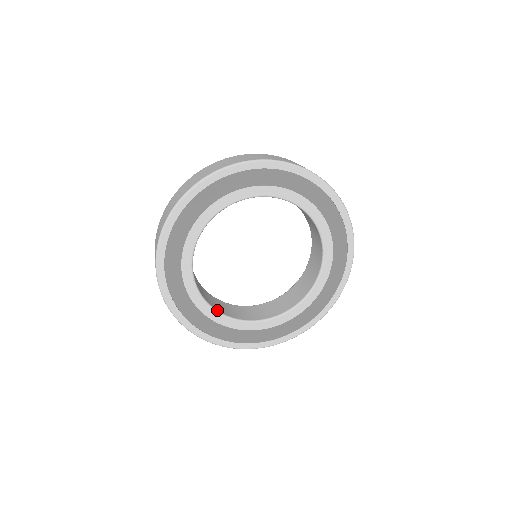
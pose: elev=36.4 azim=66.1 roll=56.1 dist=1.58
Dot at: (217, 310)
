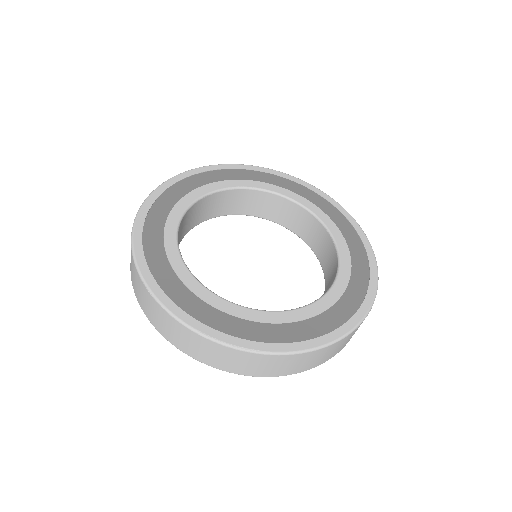
Dot at: (224, 299)
